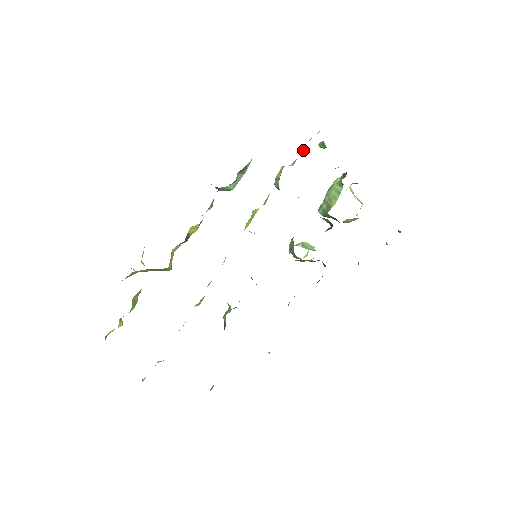
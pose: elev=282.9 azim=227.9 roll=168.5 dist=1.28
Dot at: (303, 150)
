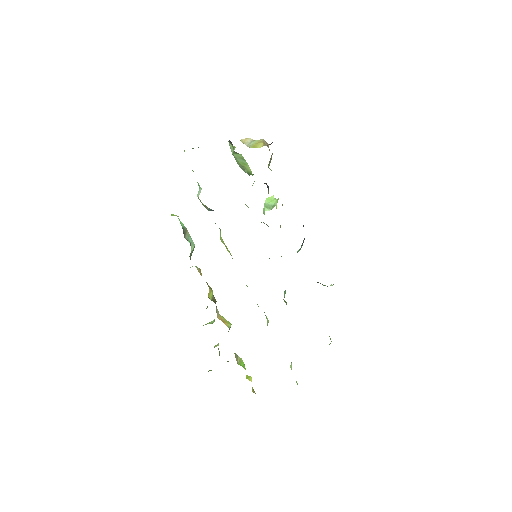
Dot at: occluded
